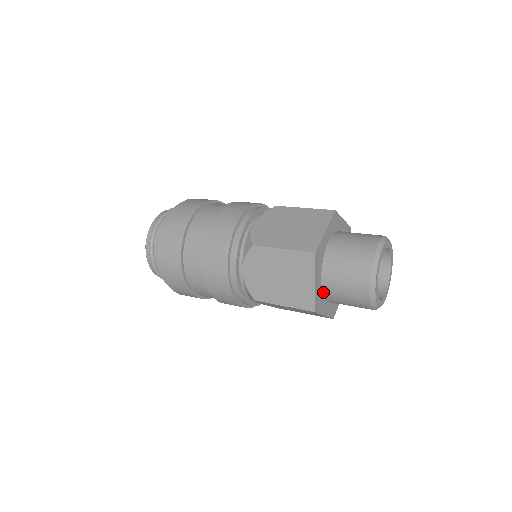
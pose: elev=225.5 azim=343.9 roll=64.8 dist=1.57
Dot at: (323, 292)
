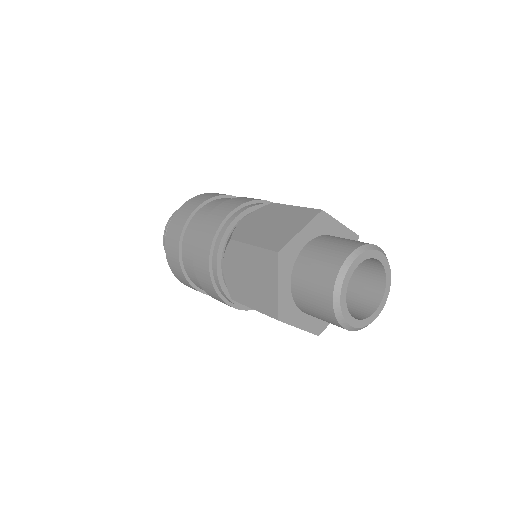
Dot at: (297, 258)
